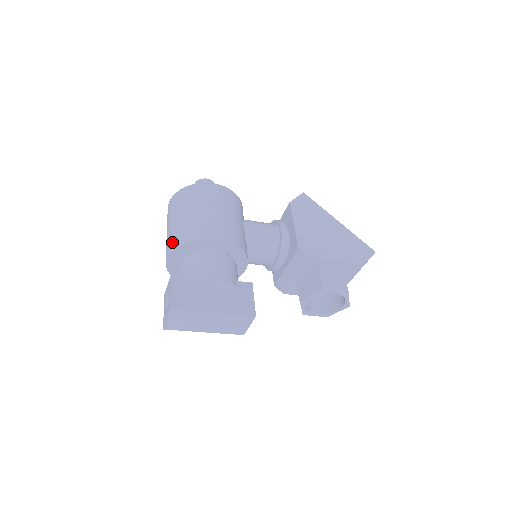
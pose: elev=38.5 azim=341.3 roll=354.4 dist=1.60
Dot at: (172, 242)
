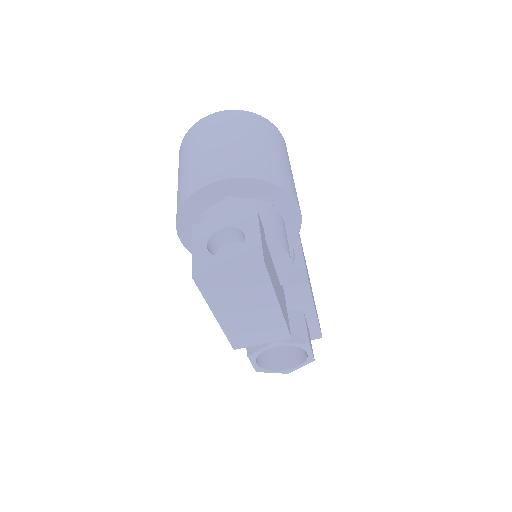
Dot at: (247, 166)
